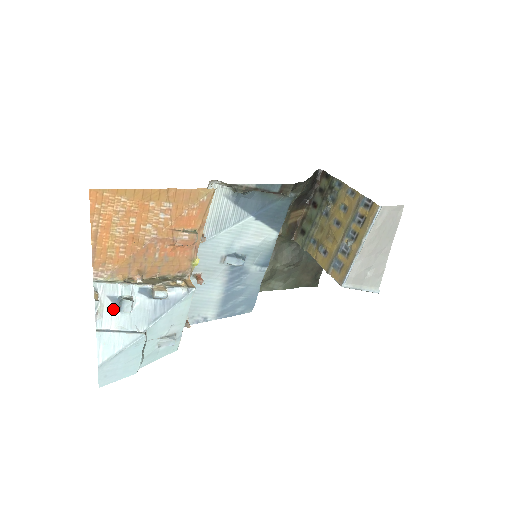
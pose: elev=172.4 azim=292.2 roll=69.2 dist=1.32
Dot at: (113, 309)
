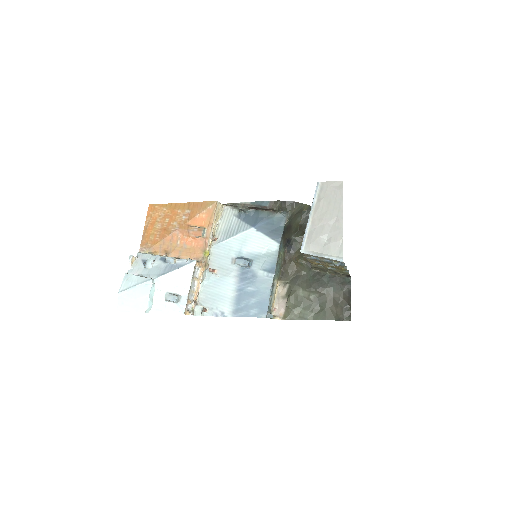
Dot at: (142, 266)
